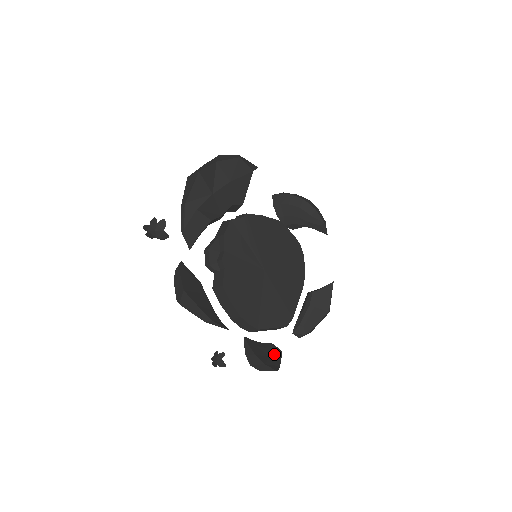
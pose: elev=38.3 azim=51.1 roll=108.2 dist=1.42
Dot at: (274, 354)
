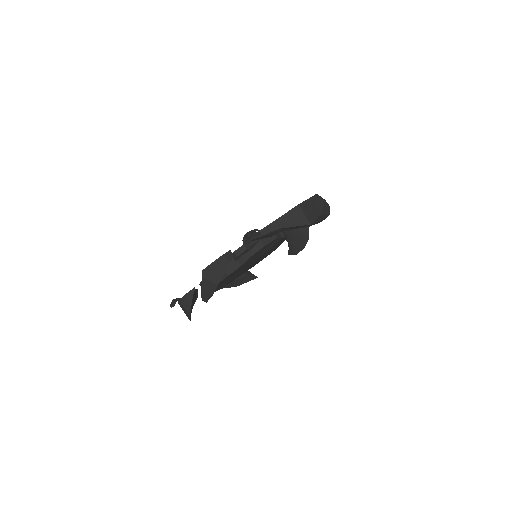
Dot at: occluded
